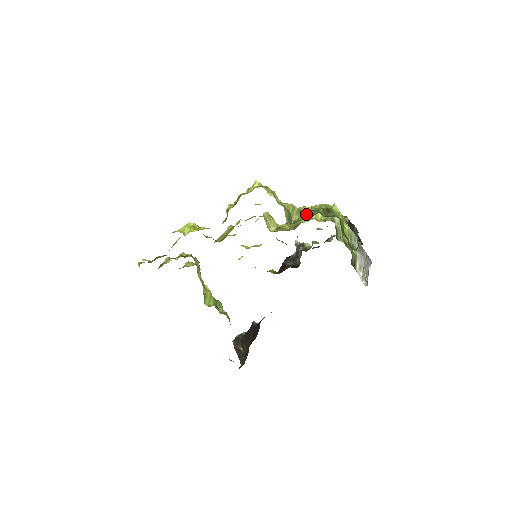
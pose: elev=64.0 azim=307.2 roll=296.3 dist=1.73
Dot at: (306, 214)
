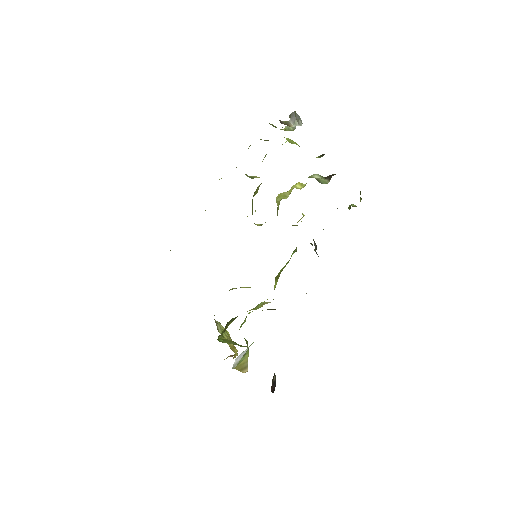
Dot at: occluded
